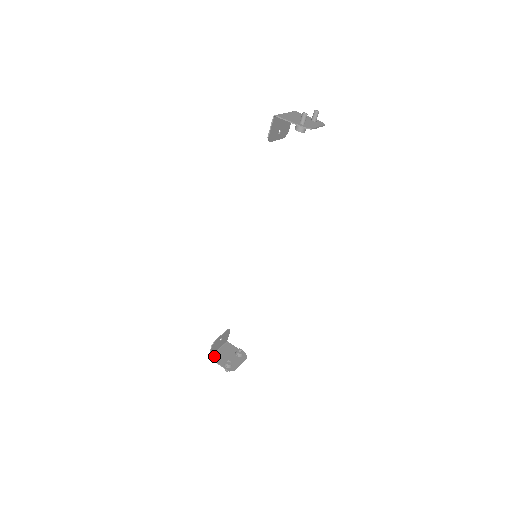
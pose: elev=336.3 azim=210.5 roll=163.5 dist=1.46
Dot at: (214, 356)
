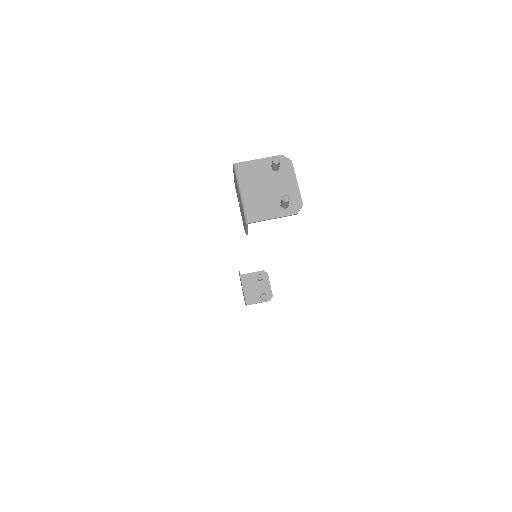
Dot at: (248, 300)
